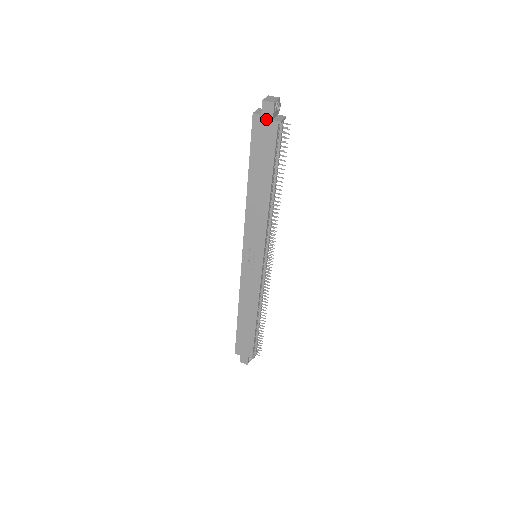
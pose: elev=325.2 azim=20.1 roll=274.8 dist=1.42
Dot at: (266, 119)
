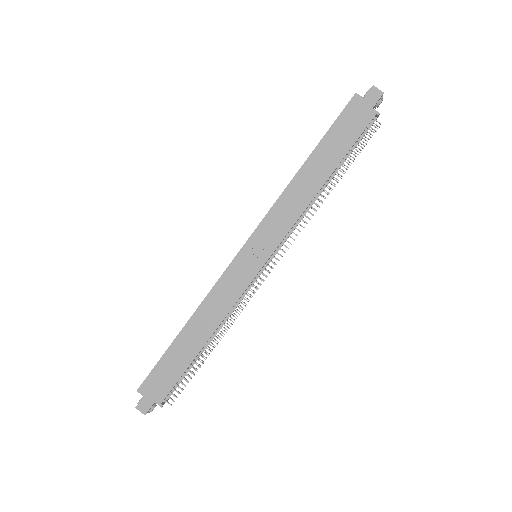
Dot at: (366, 104)
